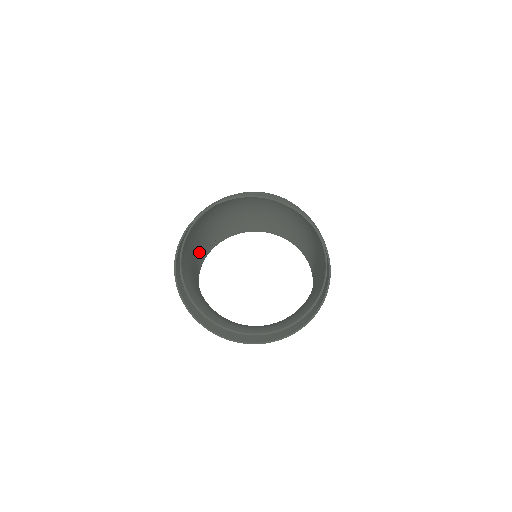
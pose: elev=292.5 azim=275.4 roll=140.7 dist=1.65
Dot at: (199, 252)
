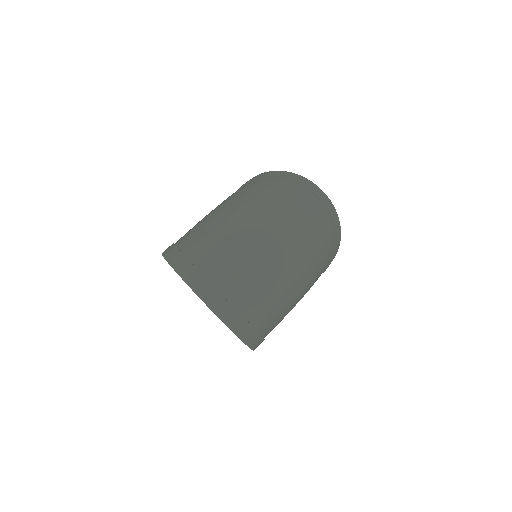
Dot at: occluded
